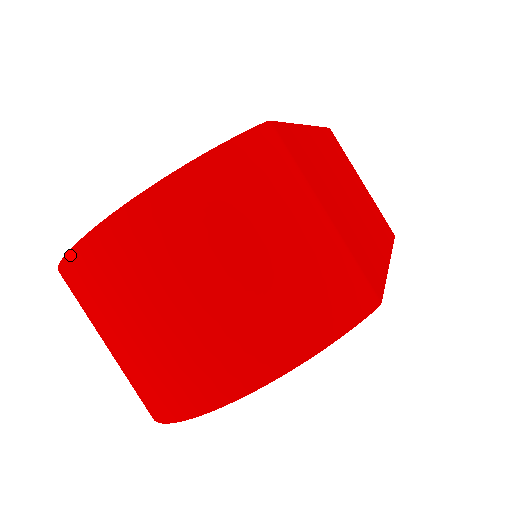
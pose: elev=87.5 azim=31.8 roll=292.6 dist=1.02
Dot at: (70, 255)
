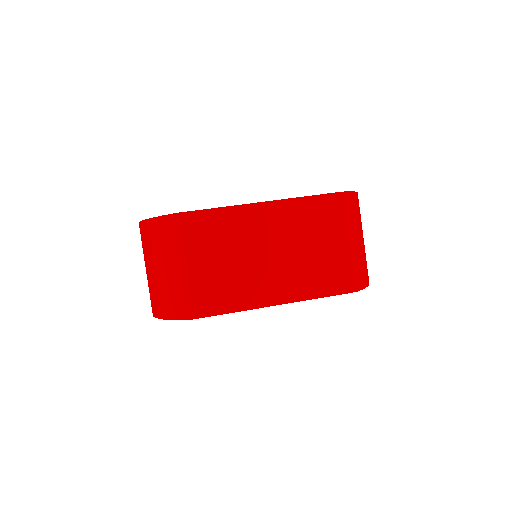
Dot at: occluded
